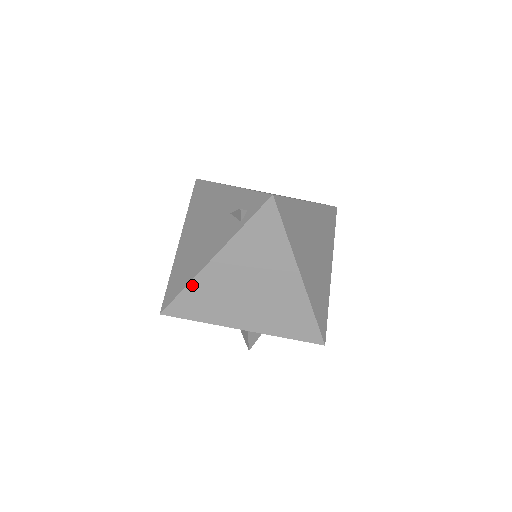
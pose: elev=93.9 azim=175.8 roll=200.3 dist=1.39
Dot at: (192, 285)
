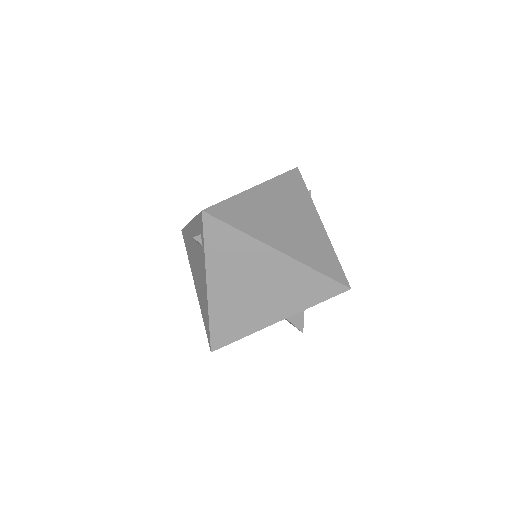
Dot at: (212, 316)
